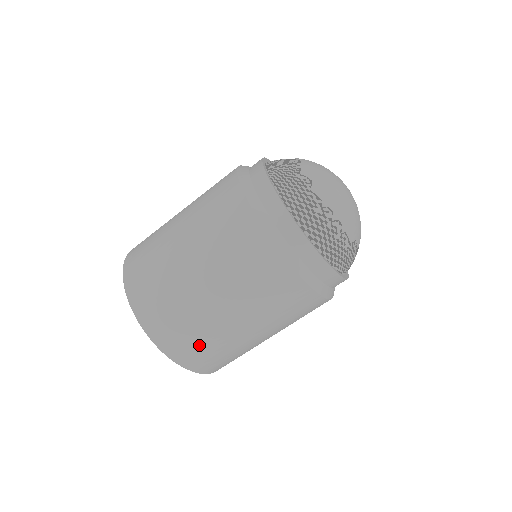
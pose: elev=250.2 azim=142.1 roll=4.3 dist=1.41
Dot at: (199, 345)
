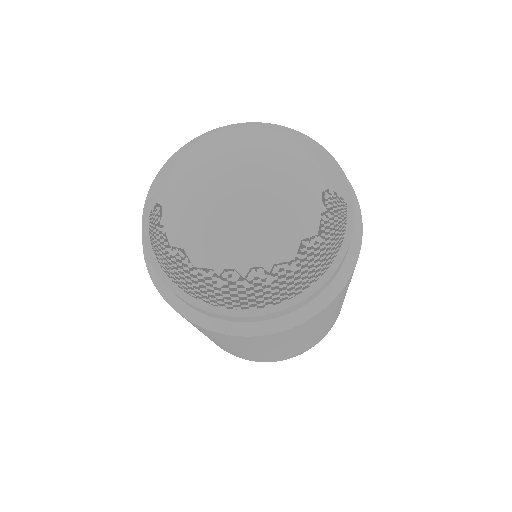
Dot at: (288, 354)
